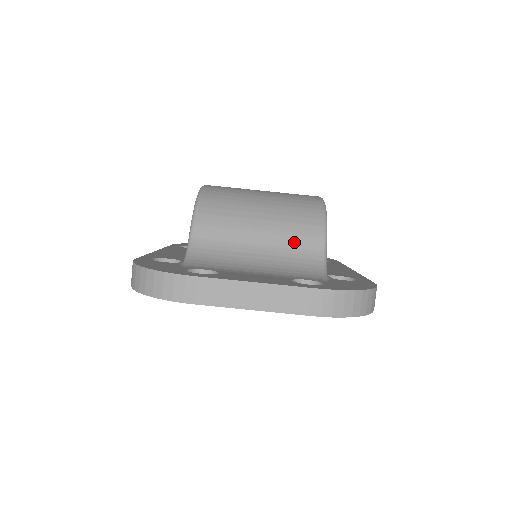
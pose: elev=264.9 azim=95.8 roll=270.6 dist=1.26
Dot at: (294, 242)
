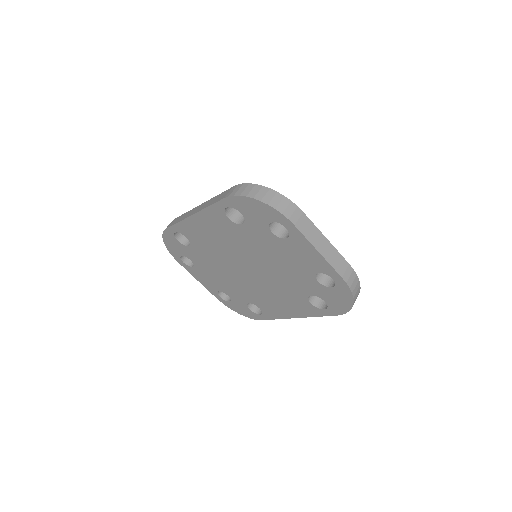
Dot at: occluded
